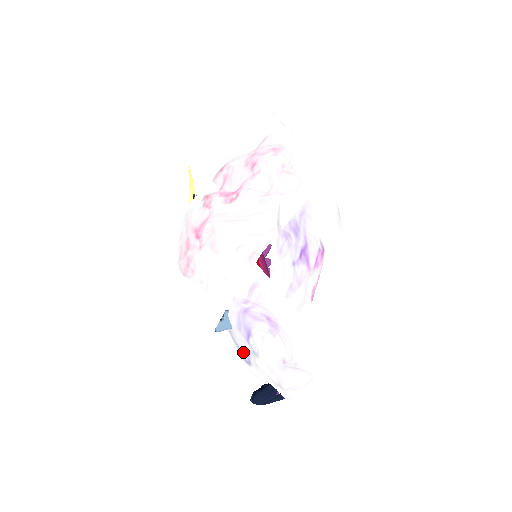
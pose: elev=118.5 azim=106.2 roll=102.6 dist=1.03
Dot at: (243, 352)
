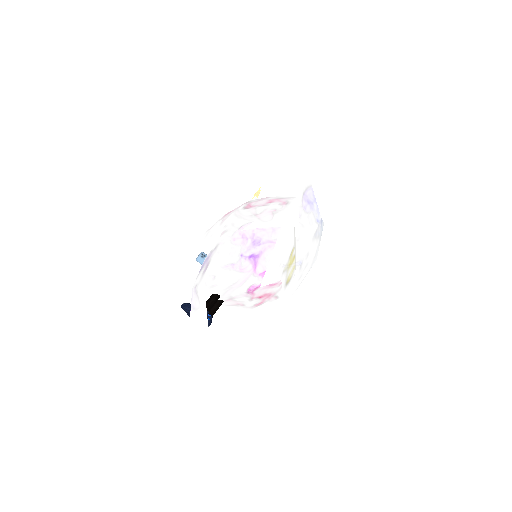
Dot at: occluded
